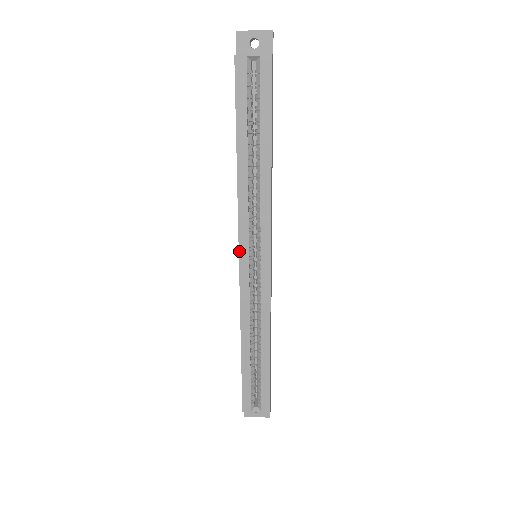
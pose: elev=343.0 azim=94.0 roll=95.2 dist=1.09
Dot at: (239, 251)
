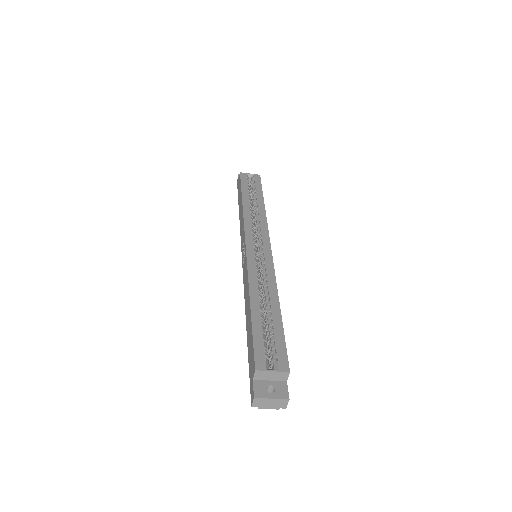
Dot at: (245, 239)
